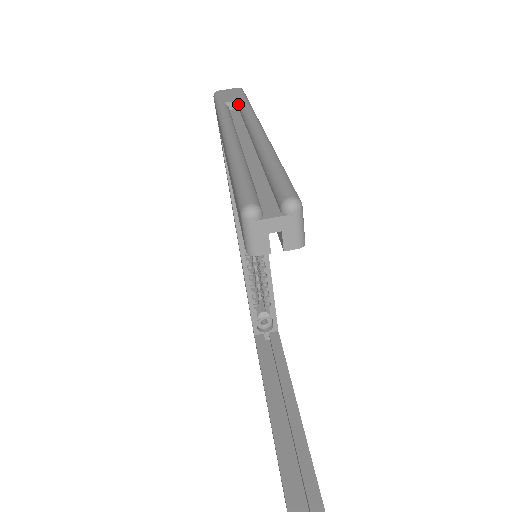
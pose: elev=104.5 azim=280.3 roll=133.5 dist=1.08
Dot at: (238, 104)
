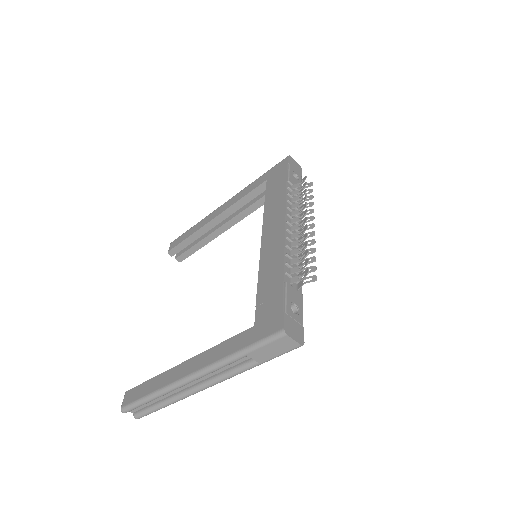
Dot at: (256, 359)
